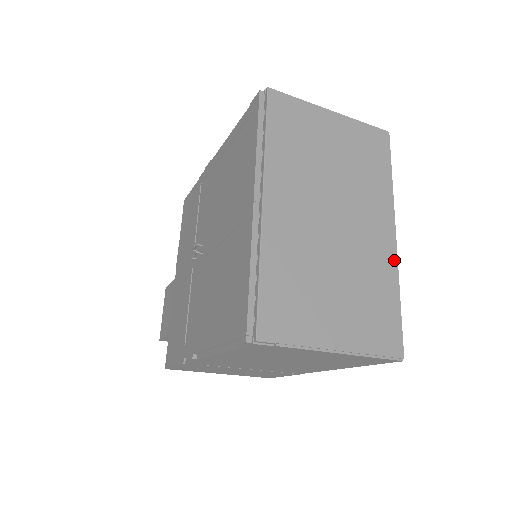
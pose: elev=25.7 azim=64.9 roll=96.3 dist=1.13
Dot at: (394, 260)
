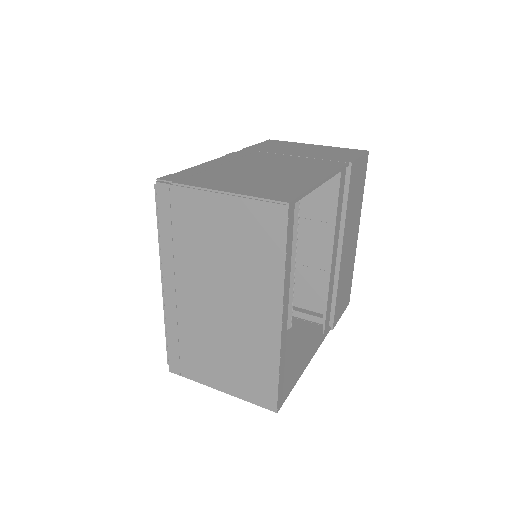
Dot at: (277, 342)
